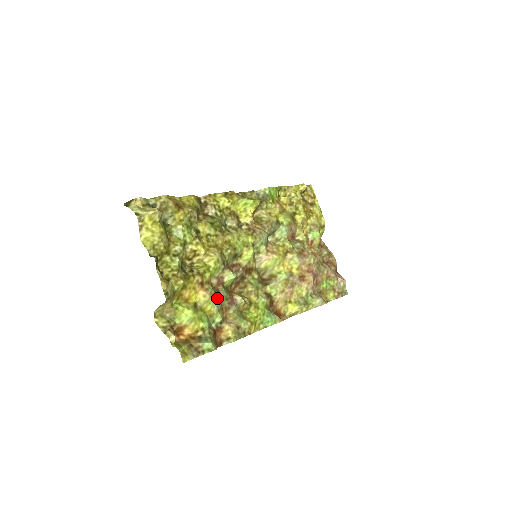
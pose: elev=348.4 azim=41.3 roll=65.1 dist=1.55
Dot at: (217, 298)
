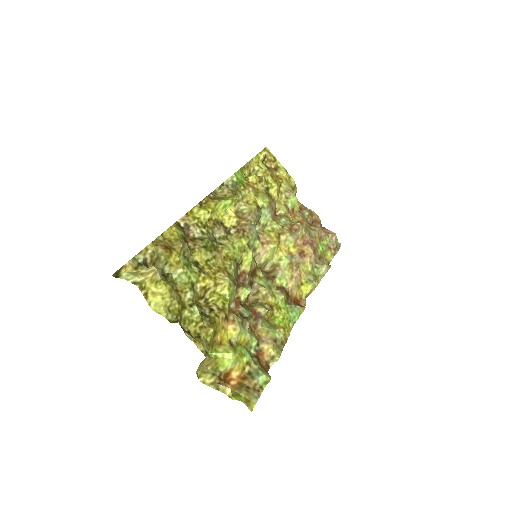
Dot at: (245, 323)
